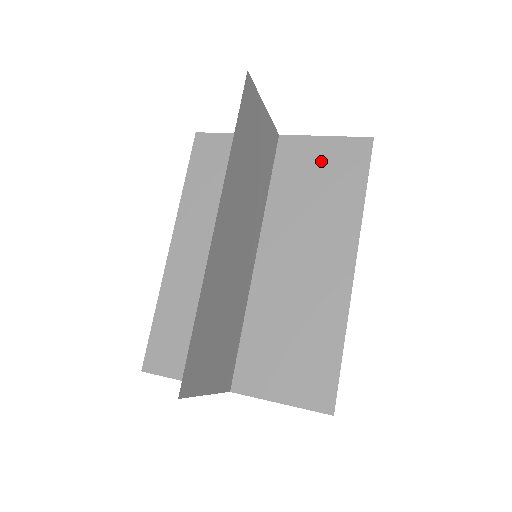
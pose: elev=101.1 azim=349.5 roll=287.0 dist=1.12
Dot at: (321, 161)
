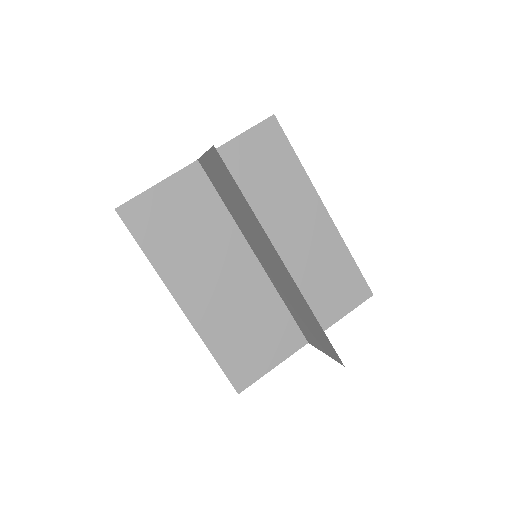
Dot at: (219, 176)
